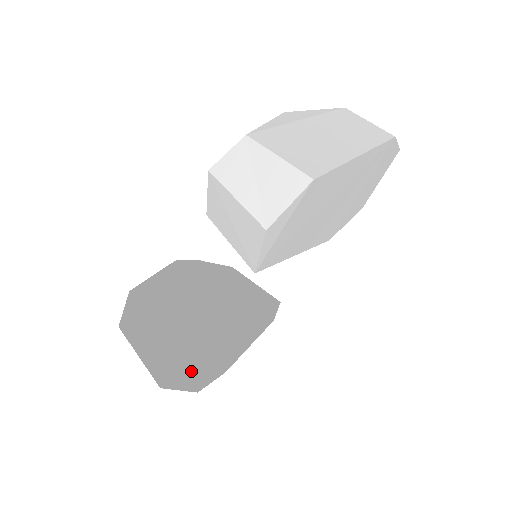
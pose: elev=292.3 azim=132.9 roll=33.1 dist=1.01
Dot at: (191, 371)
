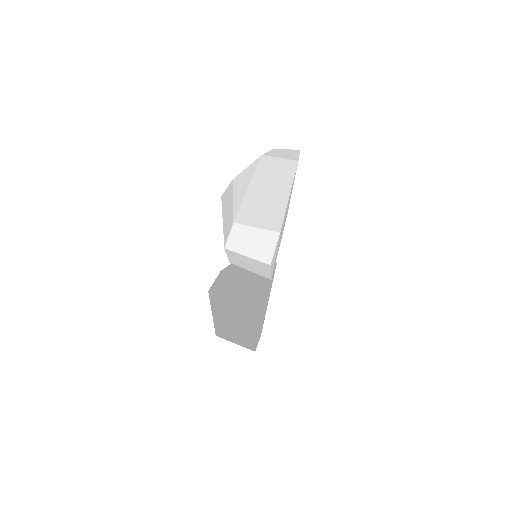
Dot at: occluded
